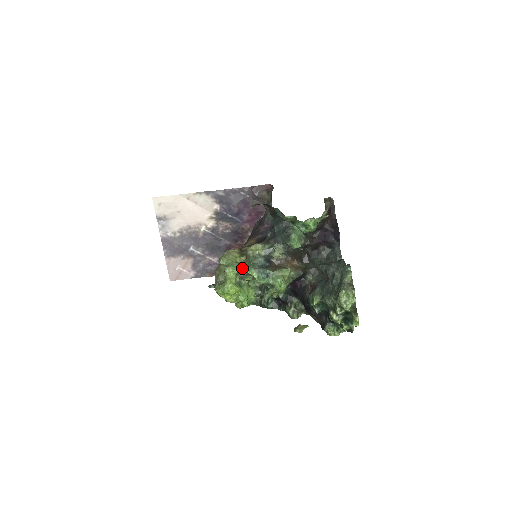
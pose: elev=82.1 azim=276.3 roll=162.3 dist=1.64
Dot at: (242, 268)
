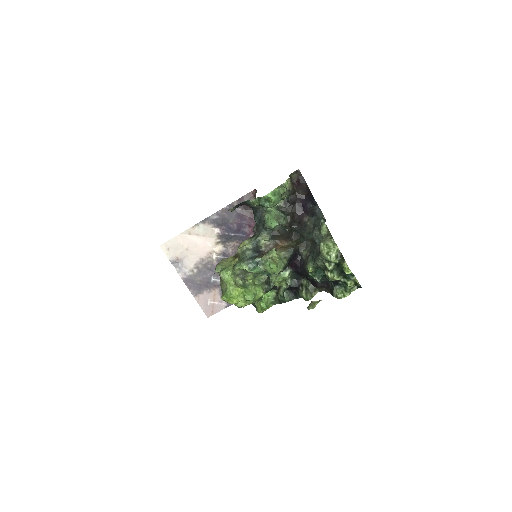
Dot at: (234, 267)
